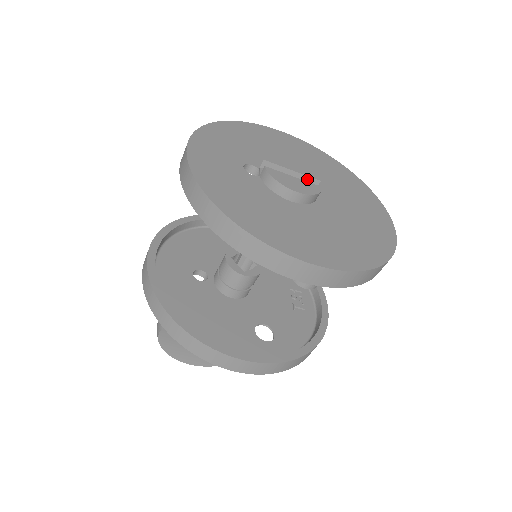
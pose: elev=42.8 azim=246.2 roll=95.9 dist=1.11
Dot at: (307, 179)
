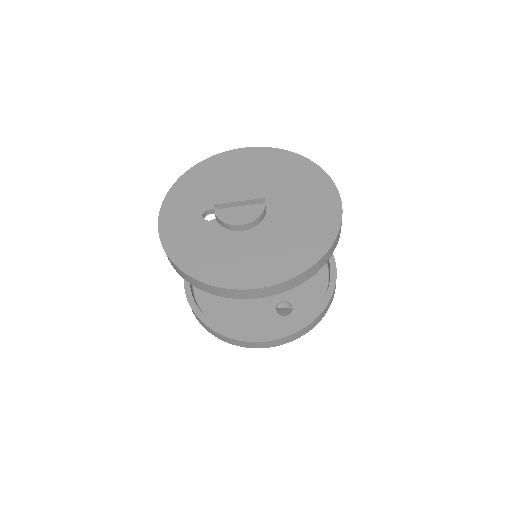
Dot at: (254, 201)
